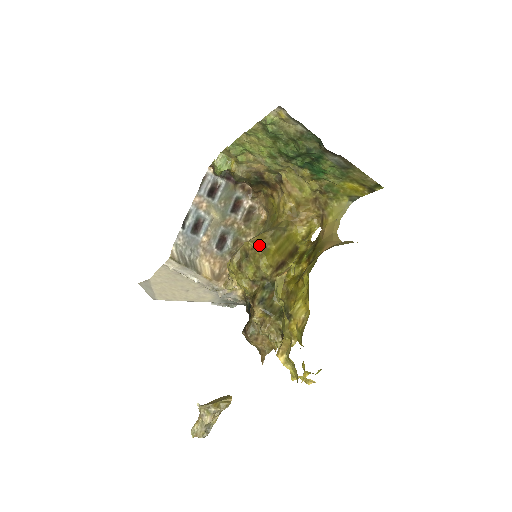
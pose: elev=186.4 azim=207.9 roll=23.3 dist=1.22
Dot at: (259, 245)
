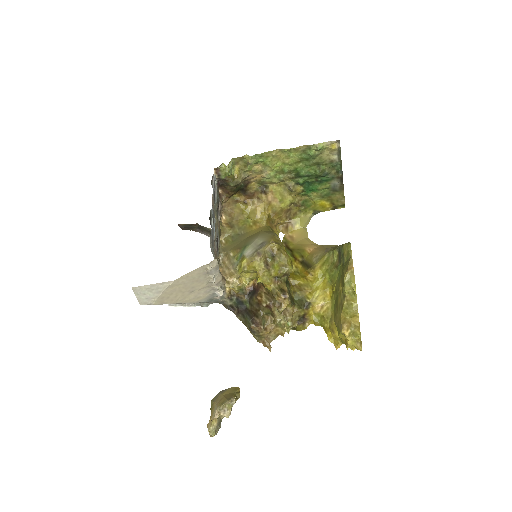
Dot at: occluded
